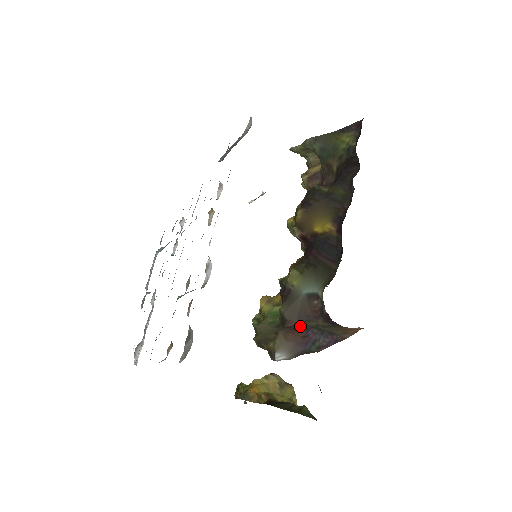
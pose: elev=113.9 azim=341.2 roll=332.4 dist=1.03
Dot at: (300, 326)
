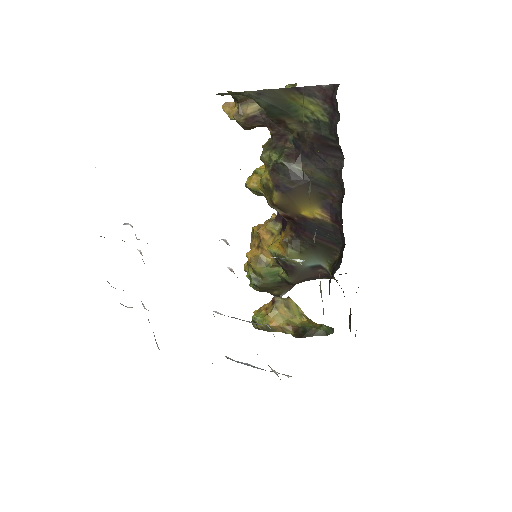
Dot at: (304, 281)
